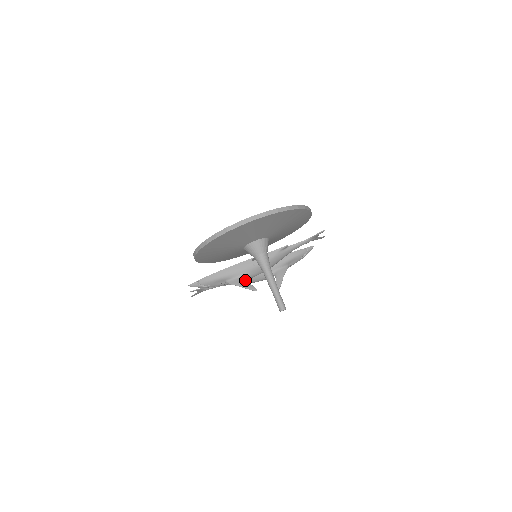
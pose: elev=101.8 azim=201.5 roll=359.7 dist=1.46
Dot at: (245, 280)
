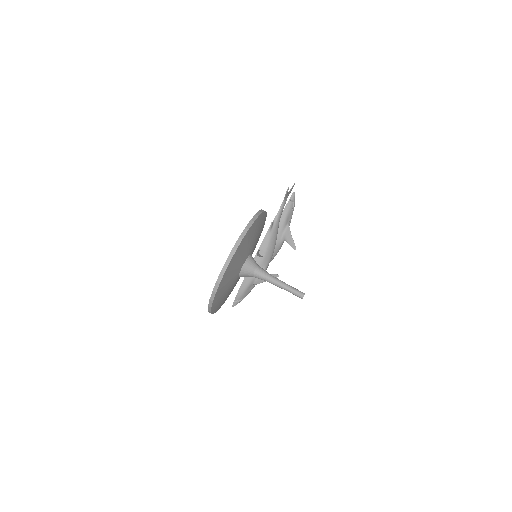
Dot at: occluded
